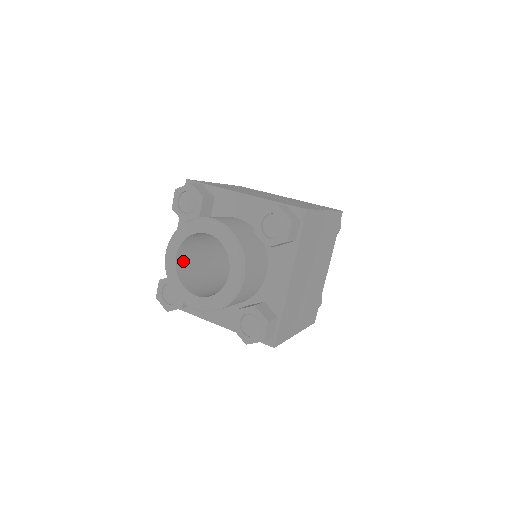
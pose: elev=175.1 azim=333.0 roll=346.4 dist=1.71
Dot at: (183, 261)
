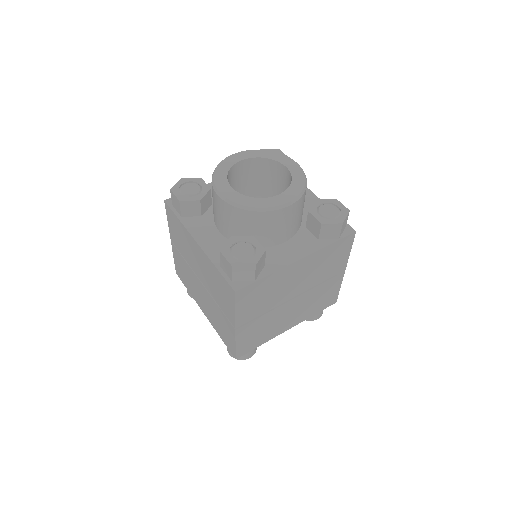
Dot at: occluded
